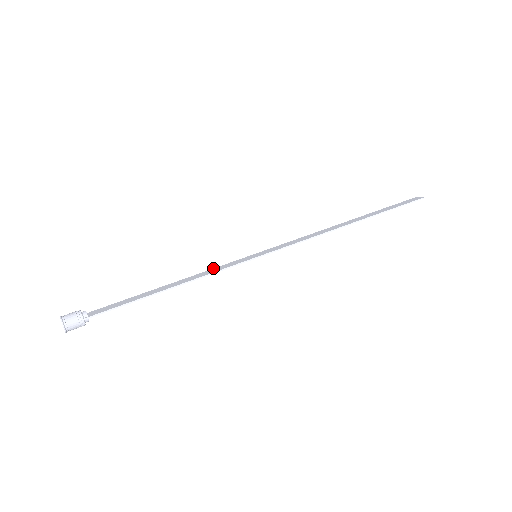
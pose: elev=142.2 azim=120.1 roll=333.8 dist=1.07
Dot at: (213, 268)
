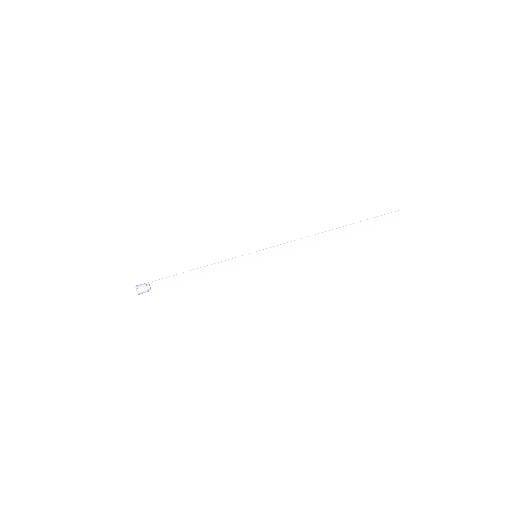
Dot at: (226, 260)
